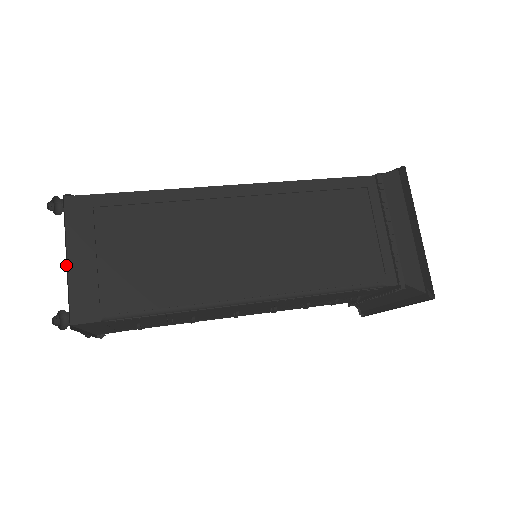
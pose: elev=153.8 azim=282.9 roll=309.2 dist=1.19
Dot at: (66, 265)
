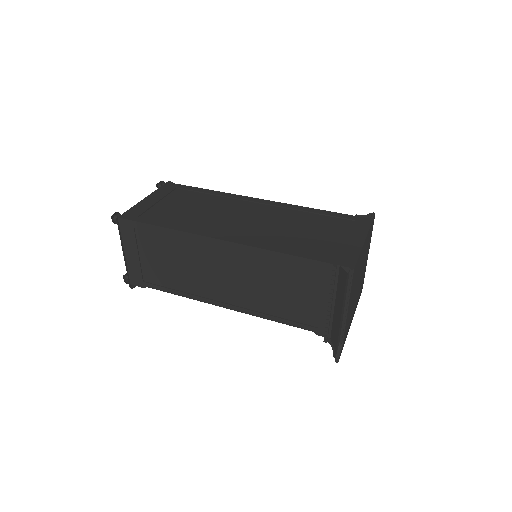
Dot at: (124, 257)
